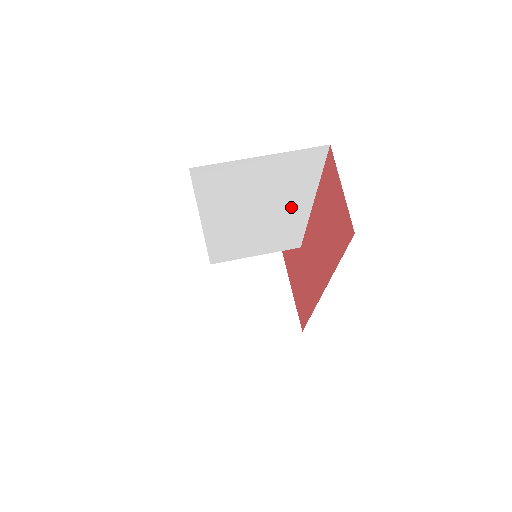
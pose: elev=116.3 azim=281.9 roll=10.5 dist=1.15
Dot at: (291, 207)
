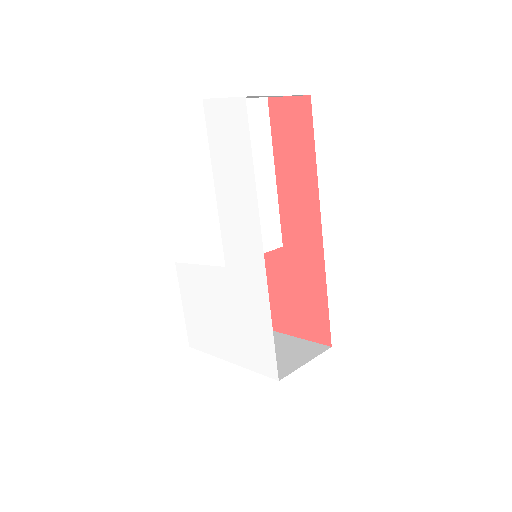
Dot at: (263, 171)
